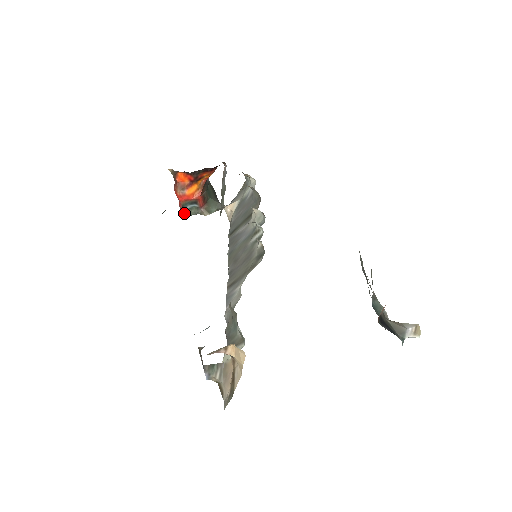
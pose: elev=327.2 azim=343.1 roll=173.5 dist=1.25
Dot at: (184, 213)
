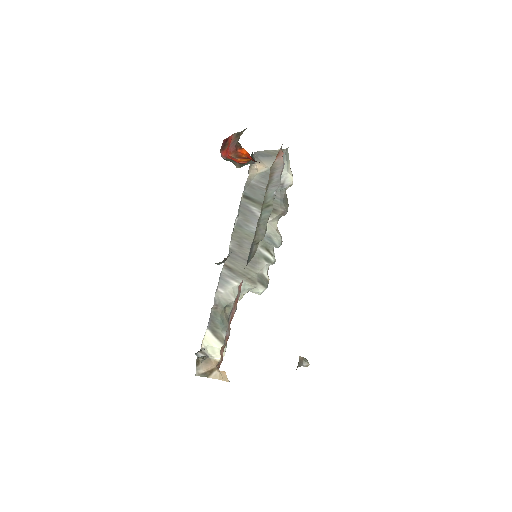
Dot at: (222, 157)
